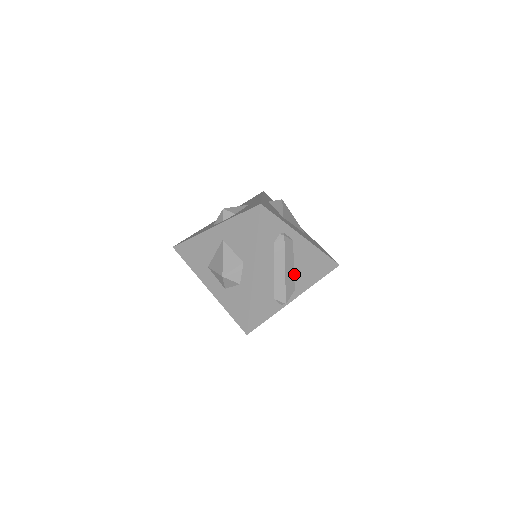
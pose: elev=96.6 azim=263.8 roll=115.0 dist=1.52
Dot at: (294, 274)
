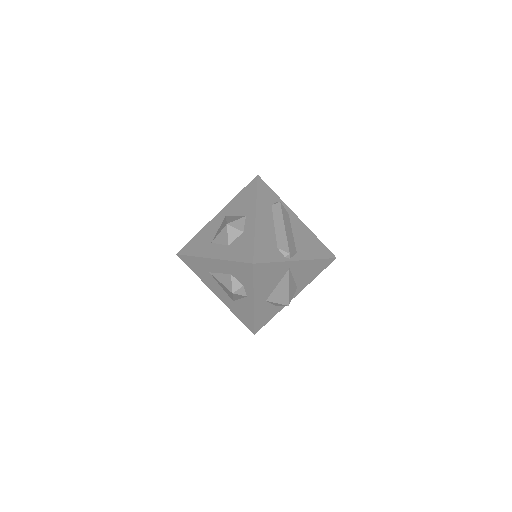
Dot at: (294, 239)
